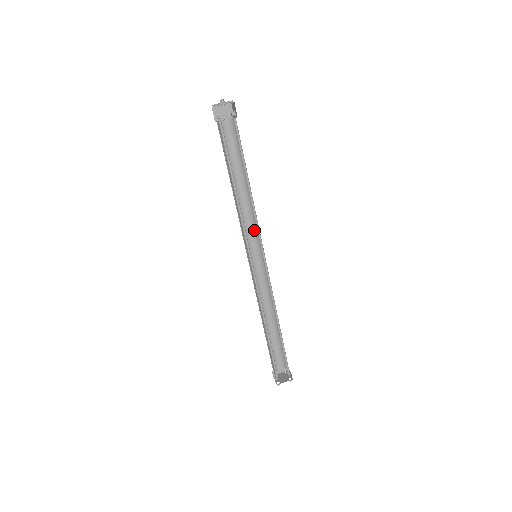
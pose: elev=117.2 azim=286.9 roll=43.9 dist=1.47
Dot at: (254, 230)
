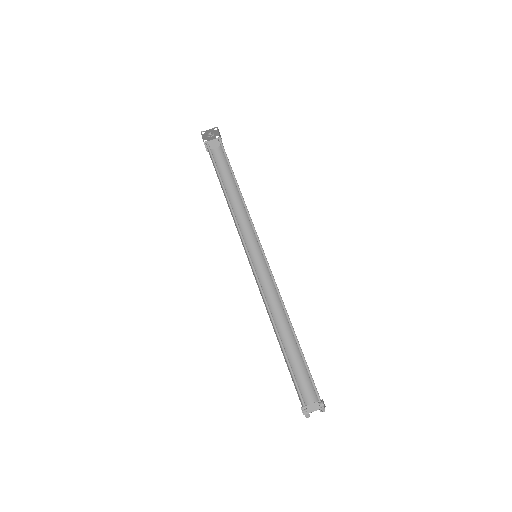
Dot at: (252, 235)
